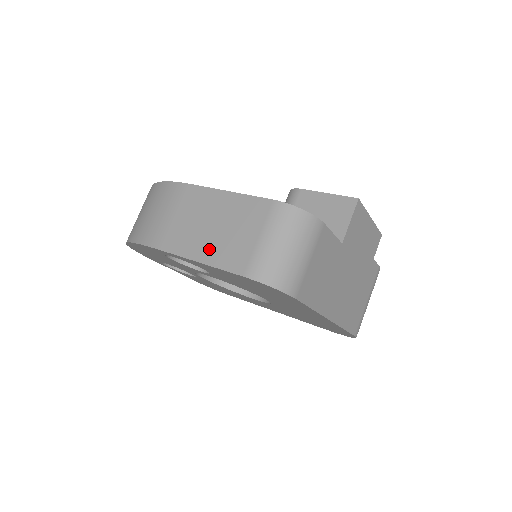
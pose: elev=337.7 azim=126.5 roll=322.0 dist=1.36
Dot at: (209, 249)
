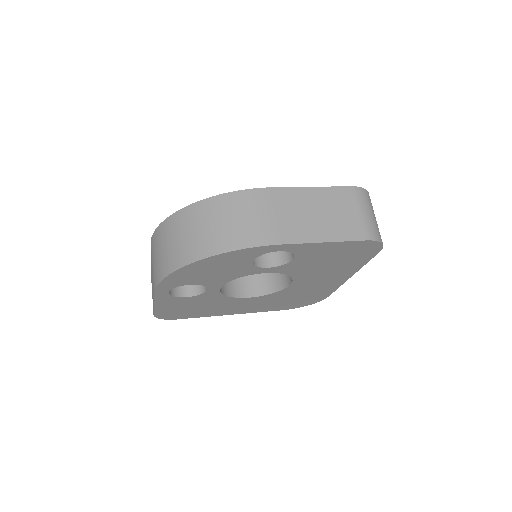
Dot at: (328, 230)
